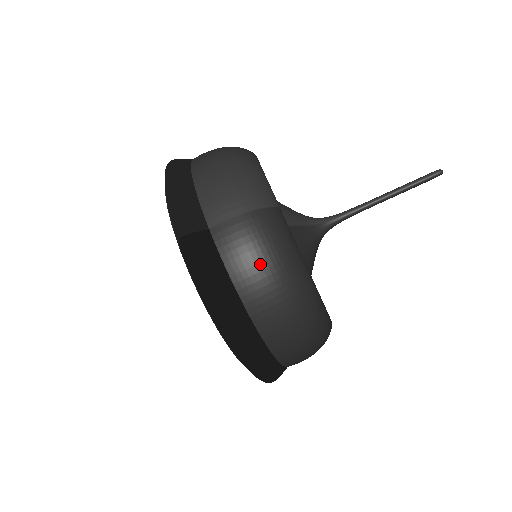
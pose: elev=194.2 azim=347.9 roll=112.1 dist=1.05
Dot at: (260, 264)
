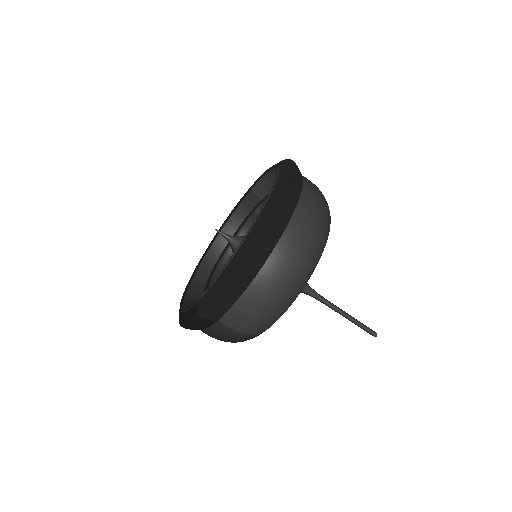
Dot at: (222, 340)
